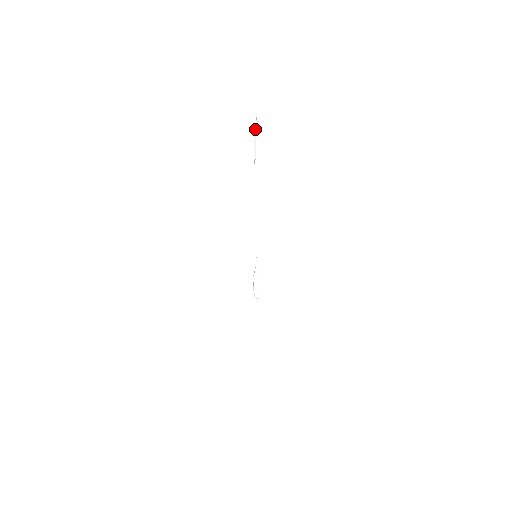
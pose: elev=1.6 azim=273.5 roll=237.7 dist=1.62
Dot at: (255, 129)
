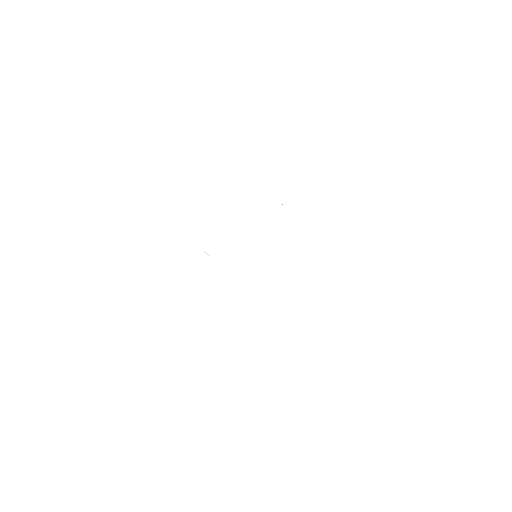
Dot at: occluded
